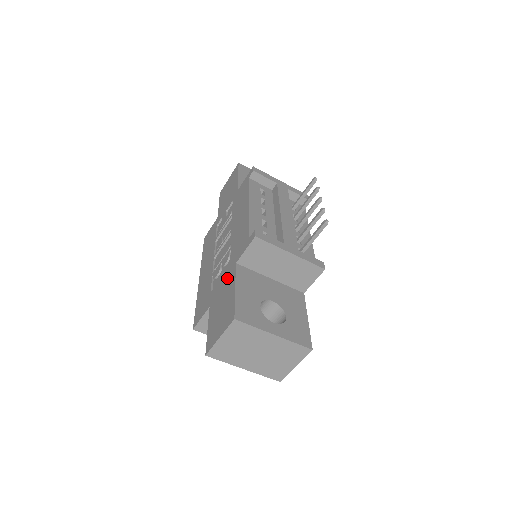
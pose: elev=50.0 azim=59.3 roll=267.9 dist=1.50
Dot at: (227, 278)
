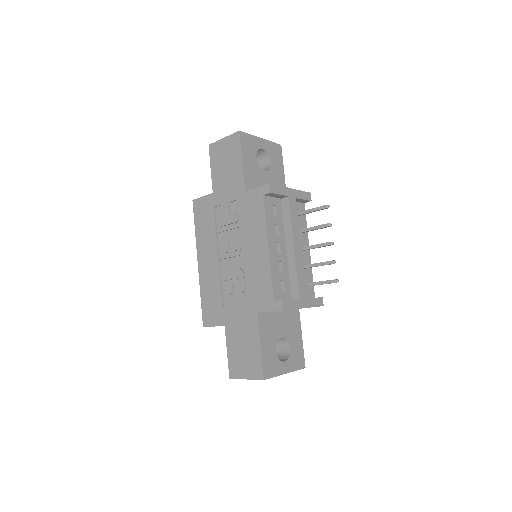
Dot at: (247, 319)
